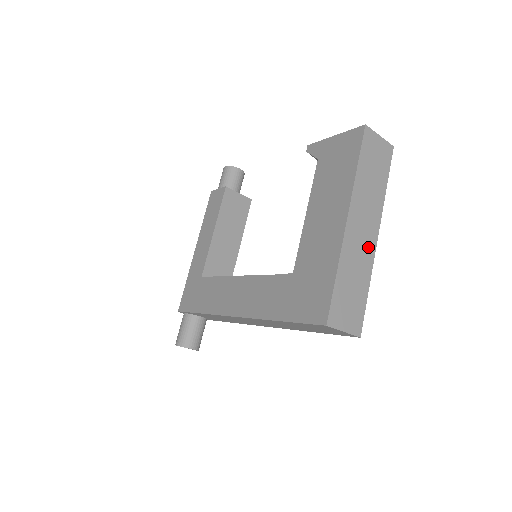
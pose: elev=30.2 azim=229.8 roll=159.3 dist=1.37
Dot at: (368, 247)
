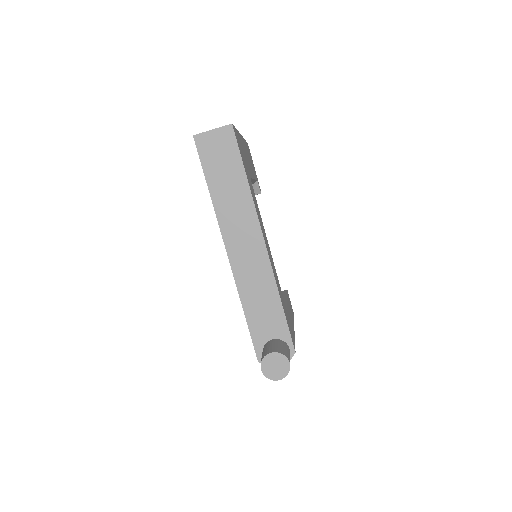
Dot at: occluded
